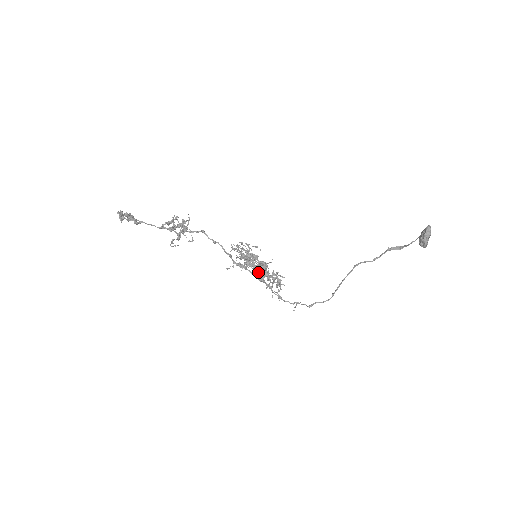
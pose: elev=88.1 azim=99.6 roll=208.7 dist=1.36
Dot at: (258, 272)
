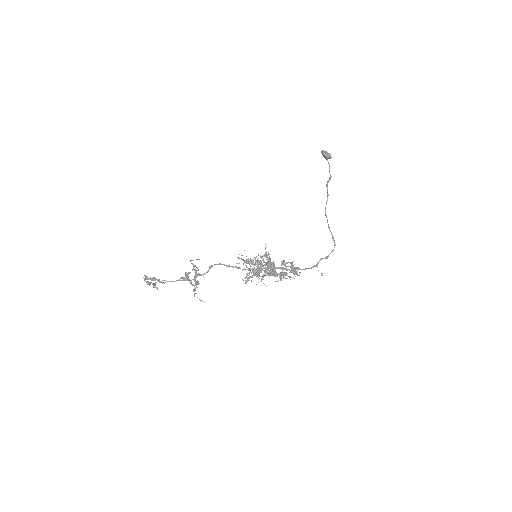
Dot at: (267, 266)
